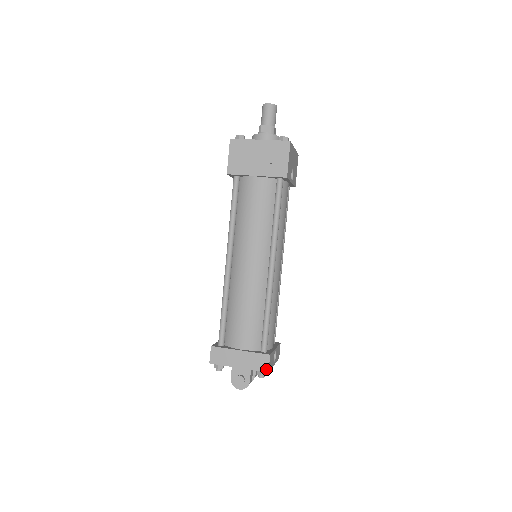
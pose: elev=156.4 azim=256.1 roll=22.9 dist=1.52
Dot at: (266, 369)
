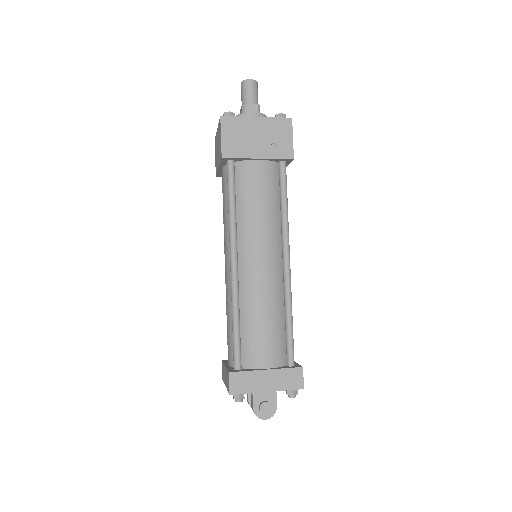
Dot at: (301, 385)
